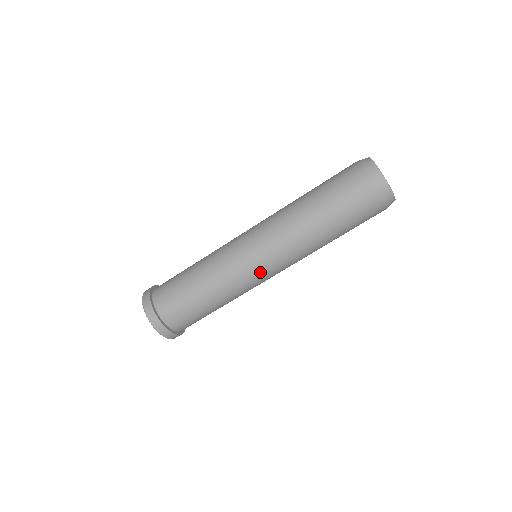
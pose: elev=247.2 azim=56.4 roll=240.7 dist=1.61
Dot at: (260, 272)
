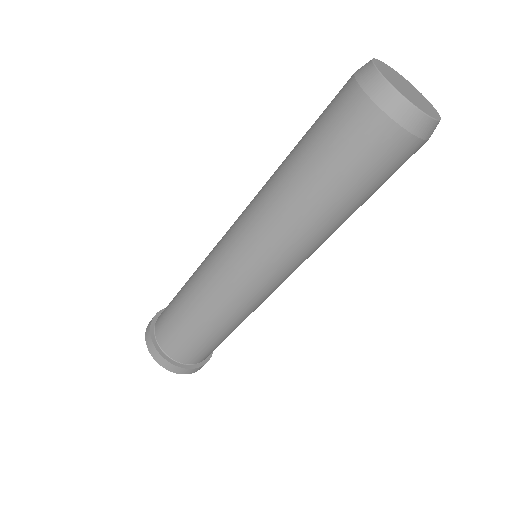
Dot at: occluded
